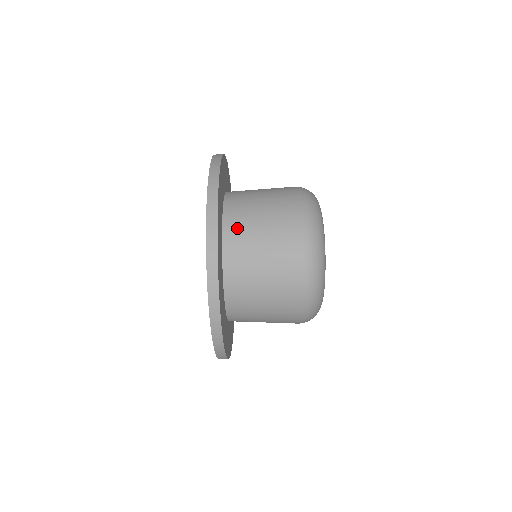
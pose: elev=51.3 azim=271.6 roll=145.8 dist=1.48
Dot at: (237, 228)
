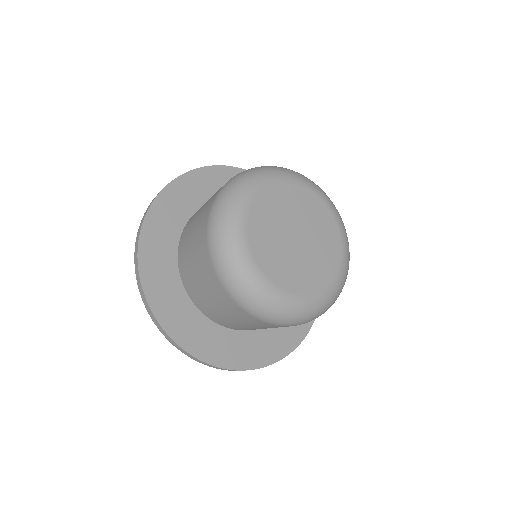
Dot at: (216, 318)
